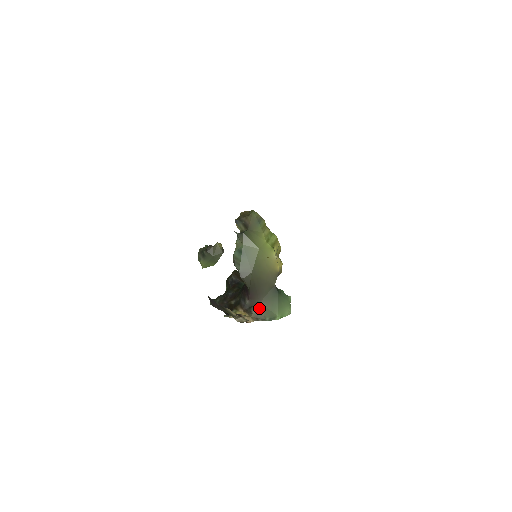
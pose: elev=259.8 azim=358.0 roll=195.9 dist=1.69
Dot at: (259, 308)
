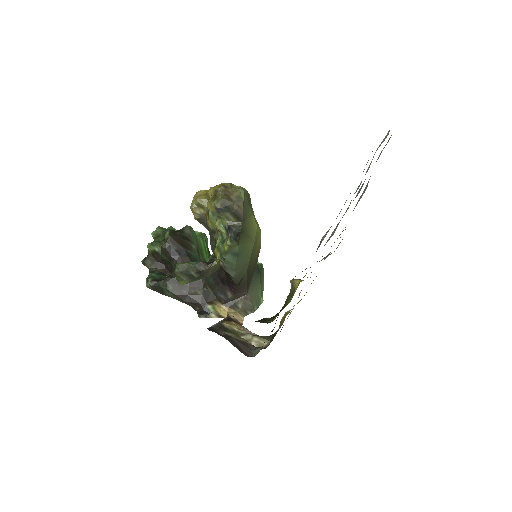
Dot at: (247, 300)
